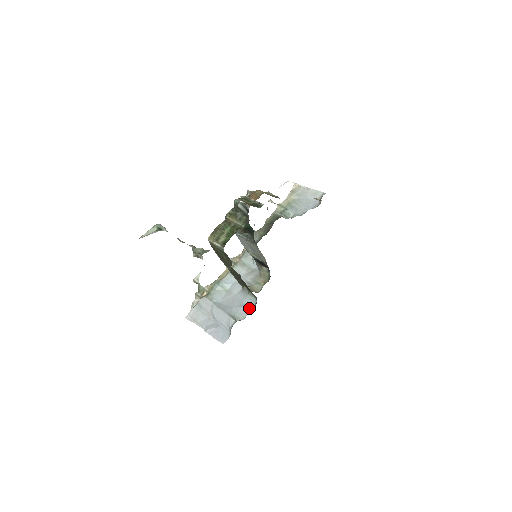
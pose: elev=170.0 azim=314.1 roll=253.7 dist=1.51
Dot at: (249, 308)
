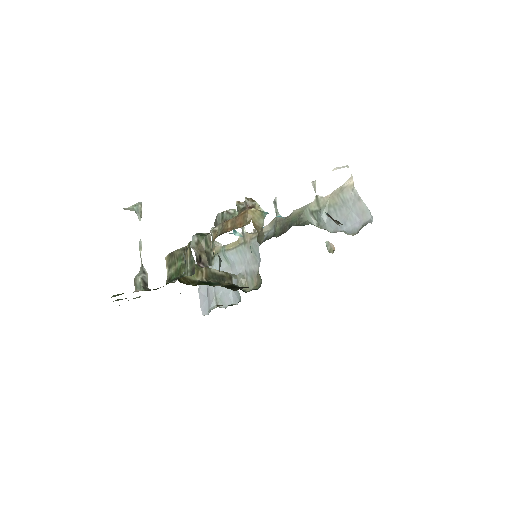
Dot at: (233, 301)
